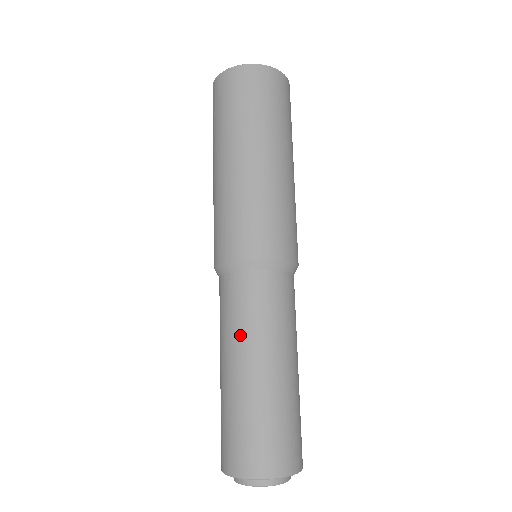
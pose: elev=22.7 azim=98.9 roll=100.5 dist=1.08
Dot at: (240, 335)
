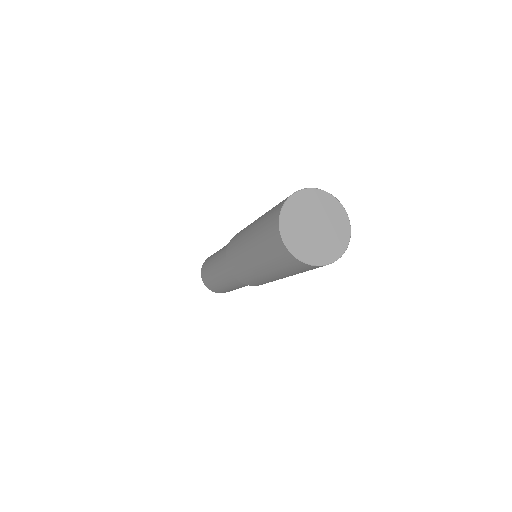
Dot at: occluded
